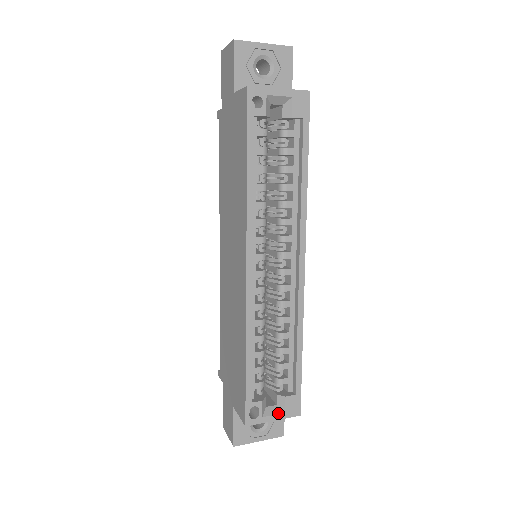
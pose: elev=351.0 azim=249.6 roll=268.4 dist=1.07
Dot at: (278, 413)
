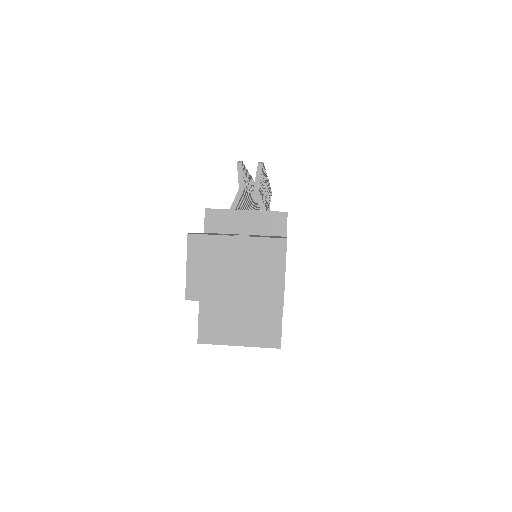
Dot at: occluded
